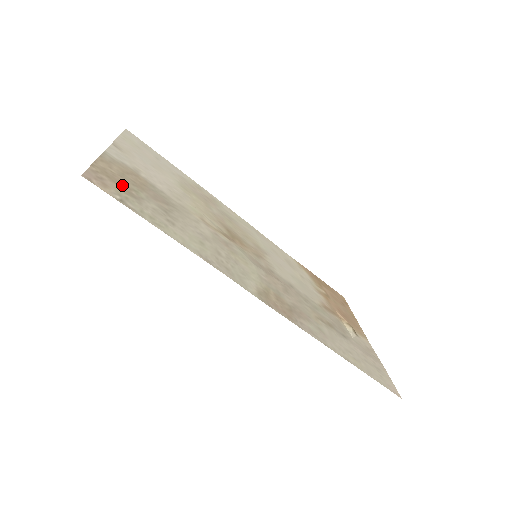
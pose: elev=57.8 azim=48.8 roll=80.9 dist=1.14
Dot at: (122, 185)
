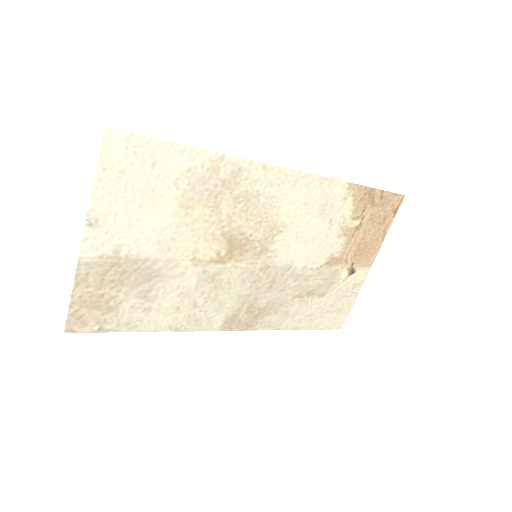
Dot at: (100, 304)
